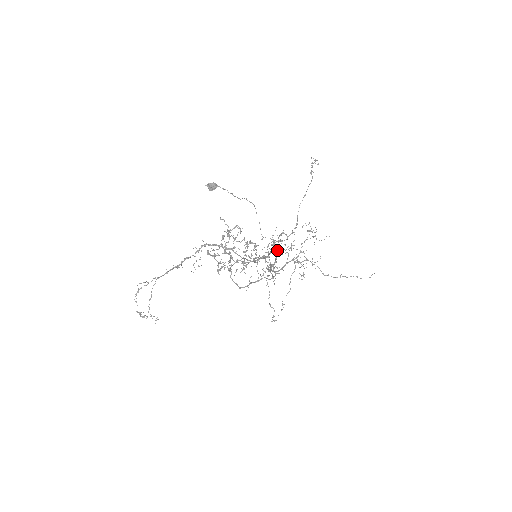
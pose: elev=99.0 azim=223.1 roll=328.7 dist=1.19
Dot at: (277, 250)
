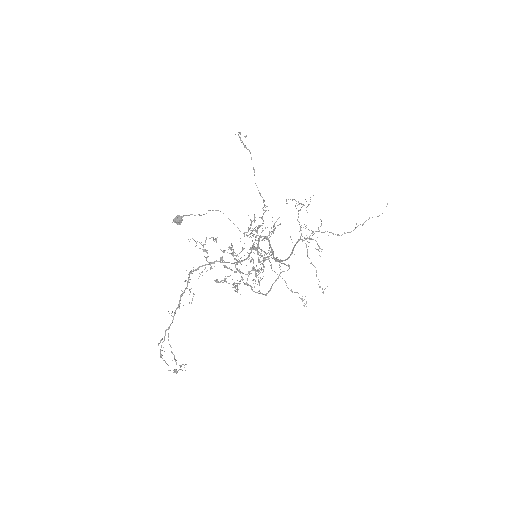
Dot at: (264, 237)
